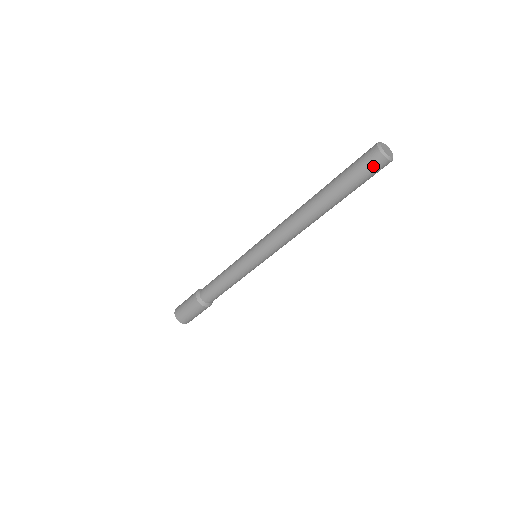
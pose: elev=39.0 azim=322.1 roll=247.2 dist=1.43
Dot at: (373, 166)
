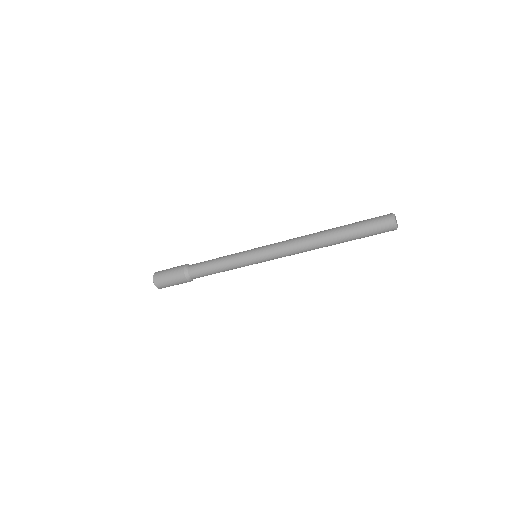
Dot at: occluded
